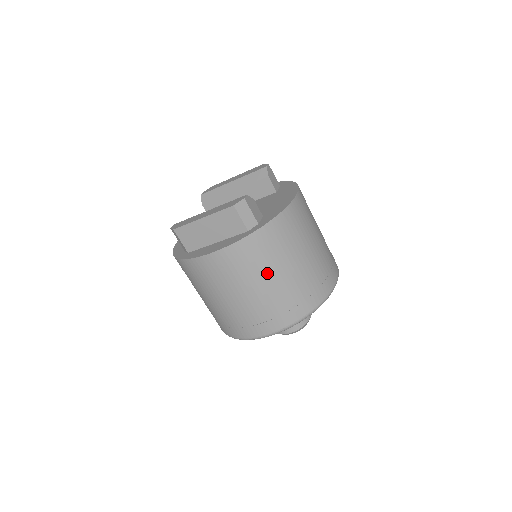
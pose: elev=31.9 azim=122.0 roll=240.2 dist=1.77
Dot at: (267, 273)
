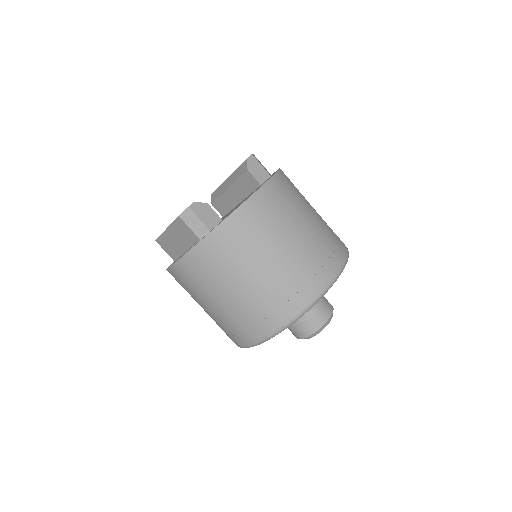
Dot at: (225, 283)
